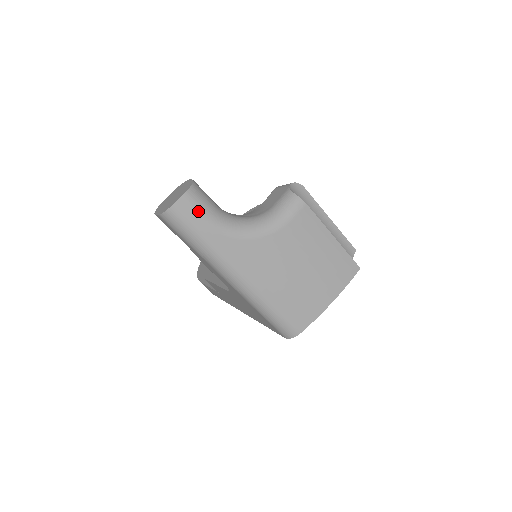
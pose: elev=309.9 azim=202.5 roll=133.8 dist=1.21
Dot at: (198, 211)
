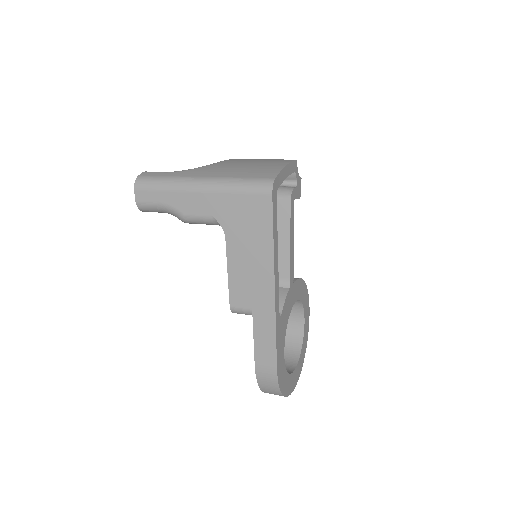
Dot at: (156, 172)
